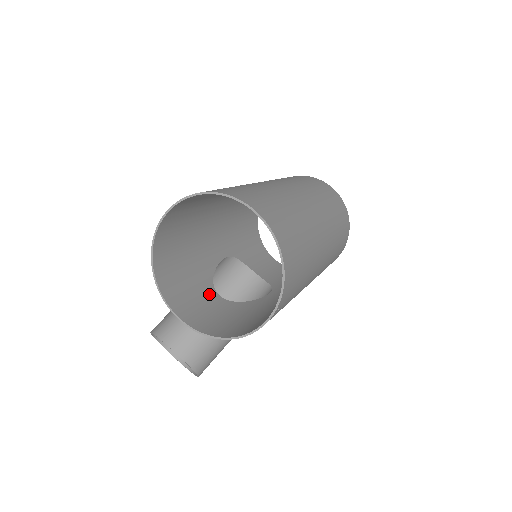
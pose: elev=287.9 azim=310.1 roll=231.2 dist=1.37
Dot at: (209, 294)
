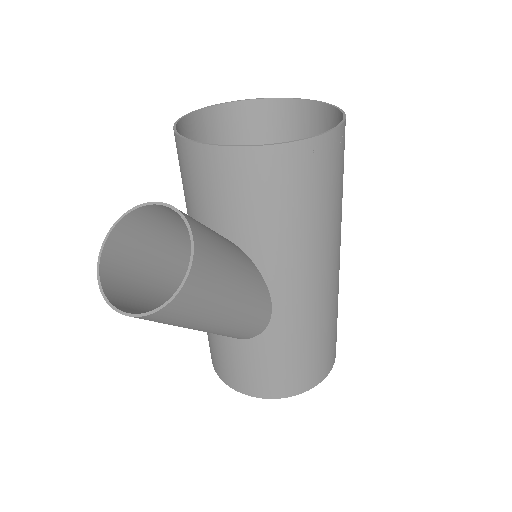
Dot at: (212, 224)
